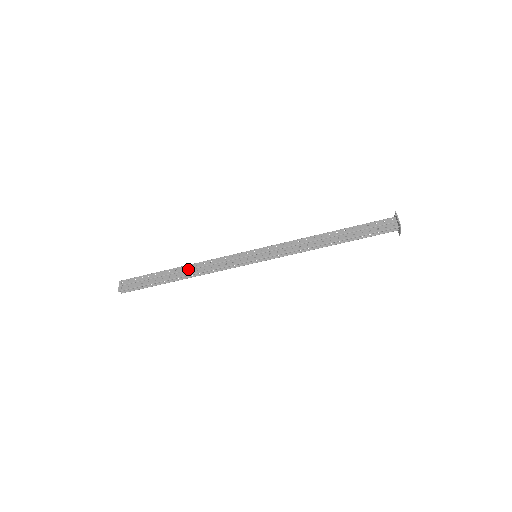
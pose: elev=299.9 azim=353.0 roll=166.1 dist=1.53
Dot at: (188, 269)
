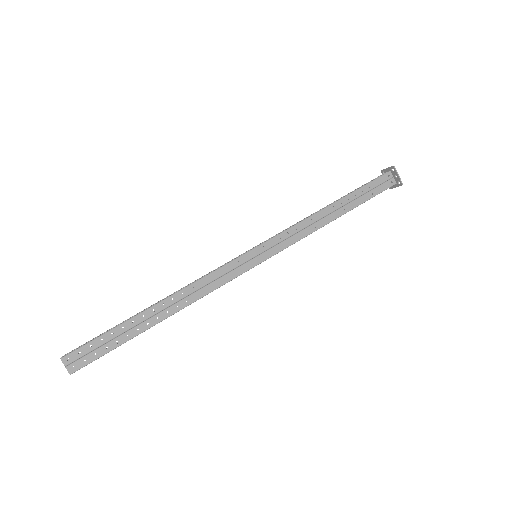
Dot at: (172, 303)
